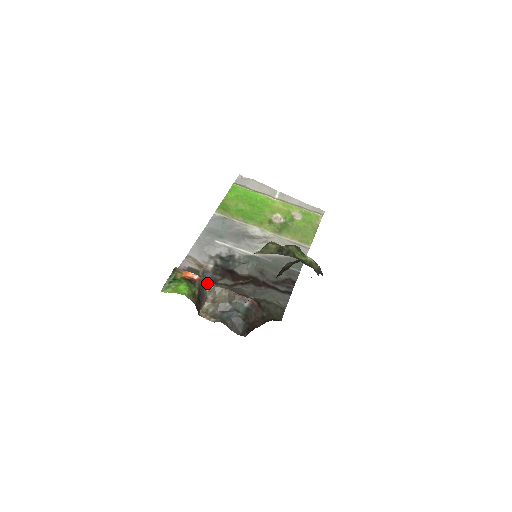
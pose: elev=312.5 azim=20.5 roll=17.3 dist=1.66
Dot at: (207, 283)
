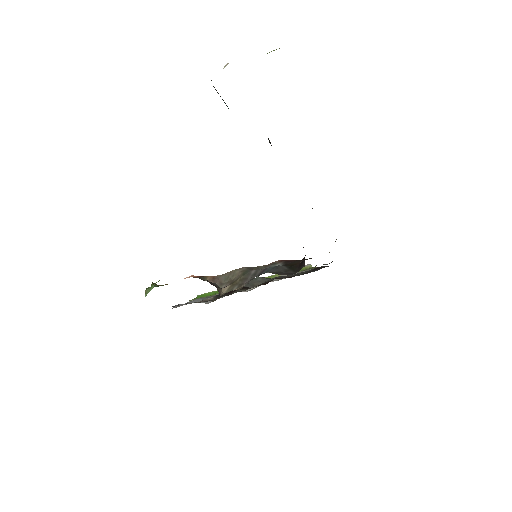
Dot at: (210, 277)
